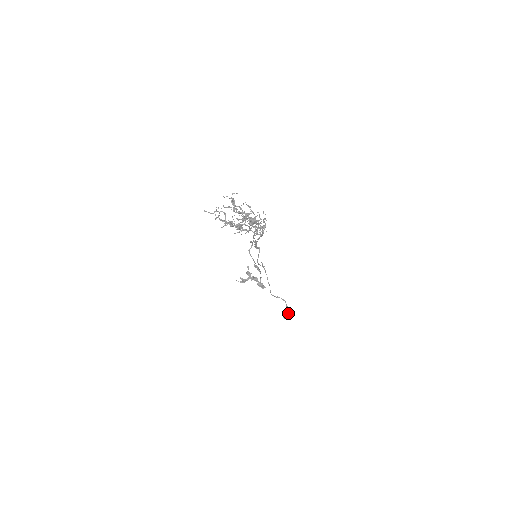
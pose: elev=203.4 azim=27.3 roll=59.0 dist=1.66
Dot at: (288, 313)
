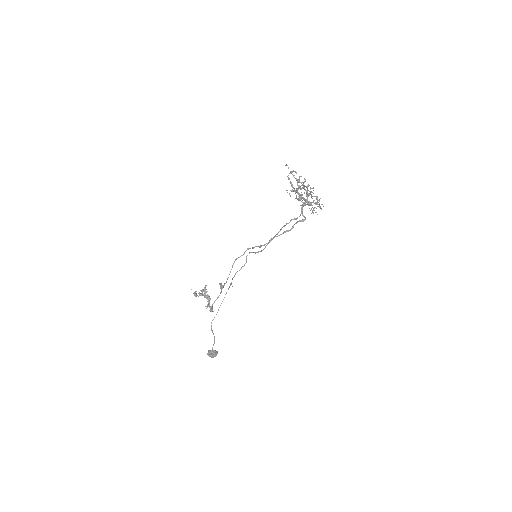
Dot at: (215, 352)
